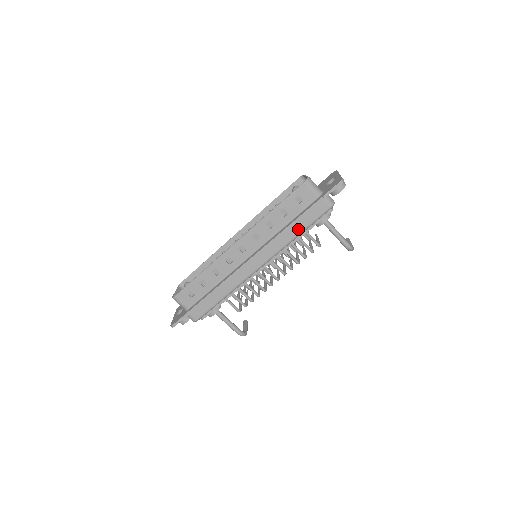
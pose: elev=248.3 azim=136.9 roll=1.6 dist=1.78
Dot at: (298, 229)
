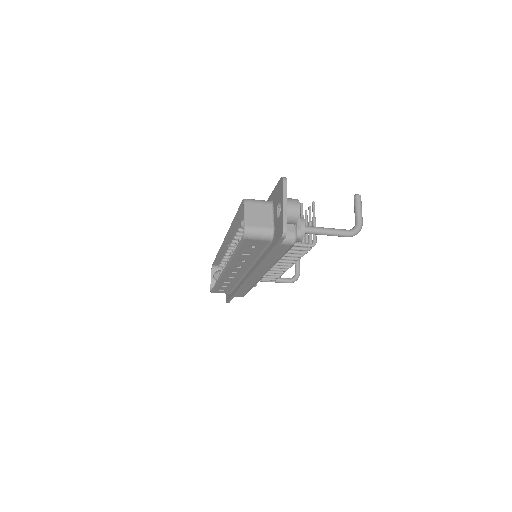
Dot at: (273, 259)
